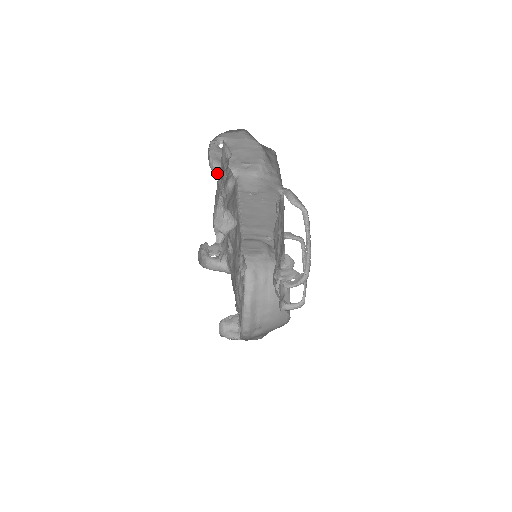
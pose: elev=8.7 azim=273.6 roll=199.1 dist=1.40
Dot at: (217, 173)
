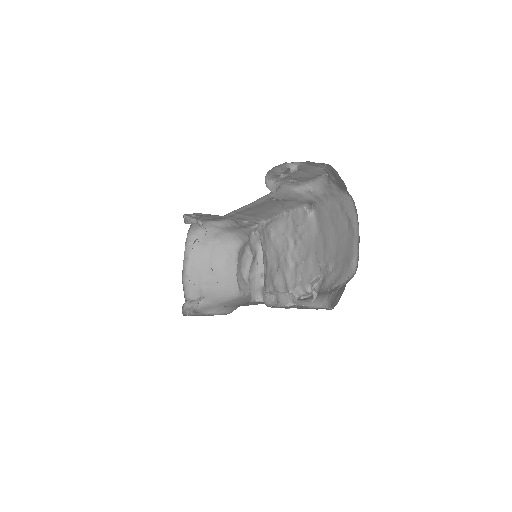
Dot at: (267, 186)
